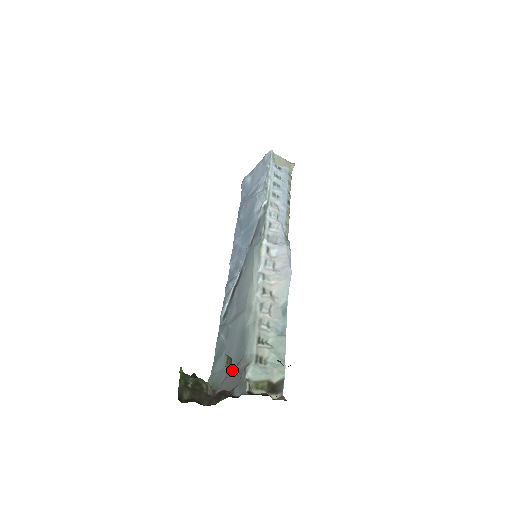
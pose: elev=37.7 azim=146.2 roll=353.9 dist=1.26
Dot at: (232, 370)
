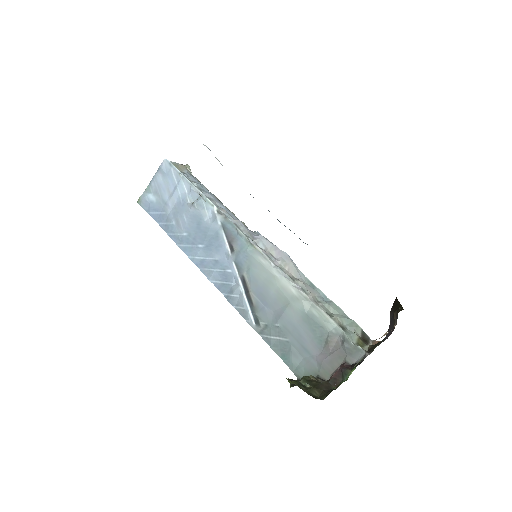
Dot at: occluded
